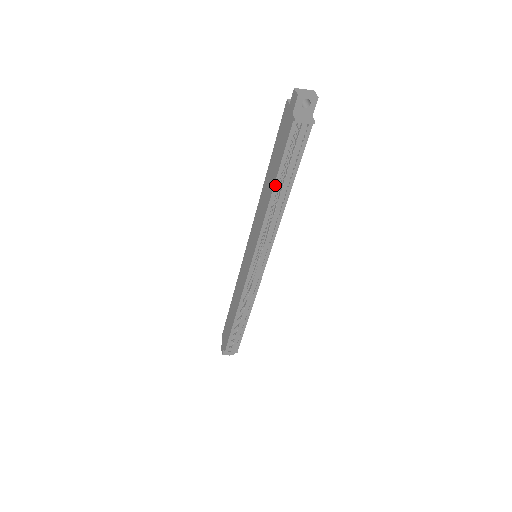
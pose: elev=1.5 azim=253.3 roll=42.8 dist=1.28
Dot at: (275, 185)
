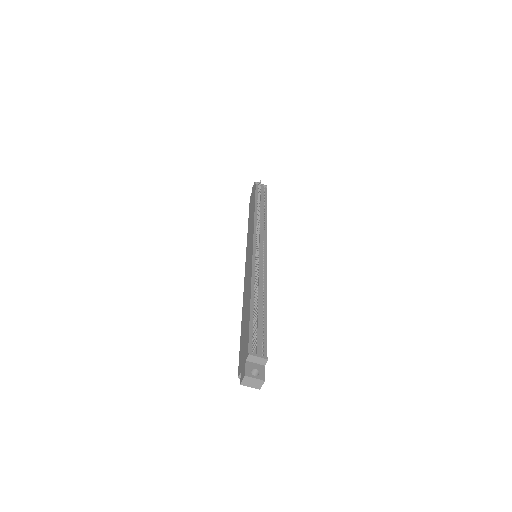
Dot at: (255, 205)
